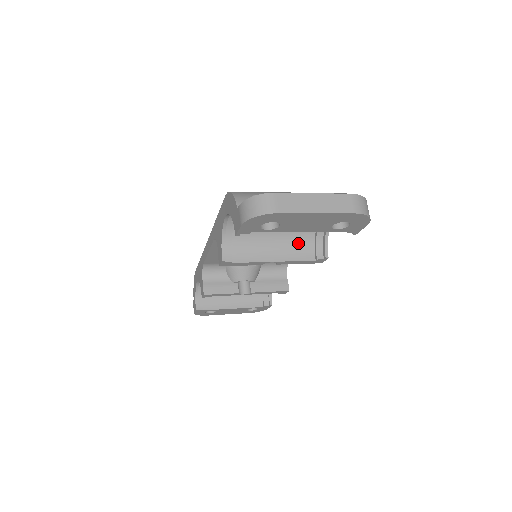
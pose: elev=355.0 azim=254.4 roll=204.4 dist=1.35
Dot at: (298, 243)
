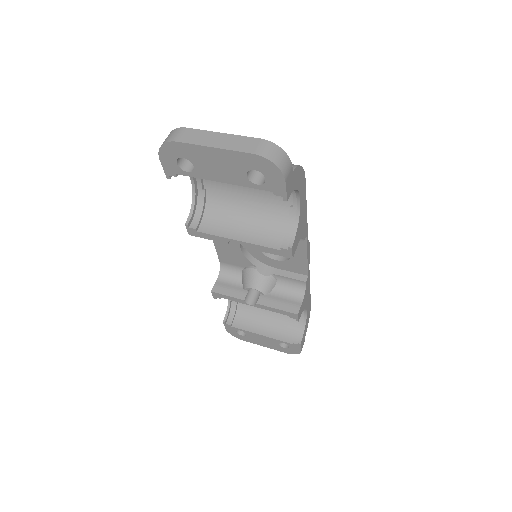
Dot at: (268, 229)
